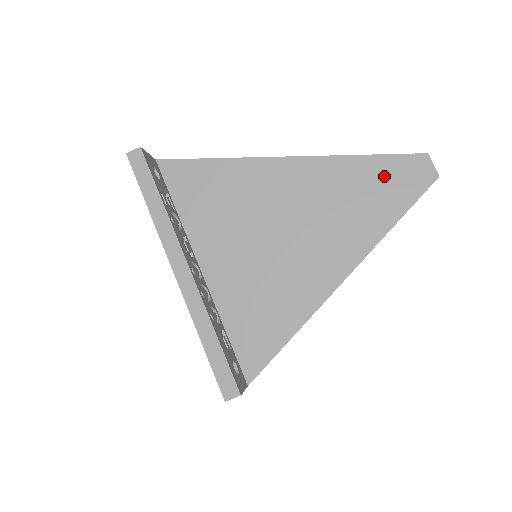
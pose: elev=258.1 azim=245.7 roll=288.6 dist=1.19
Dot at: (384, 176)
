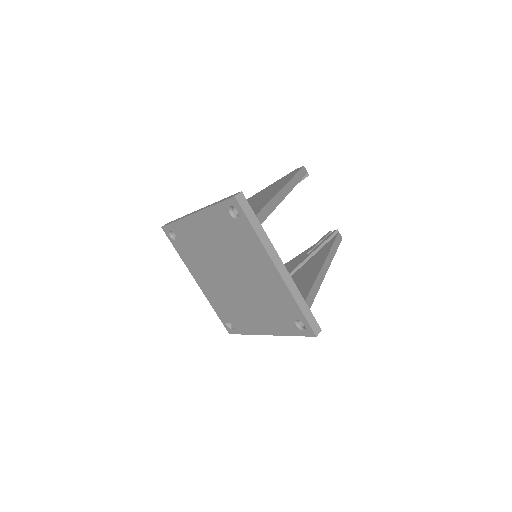
Dot at: (282, 179)
